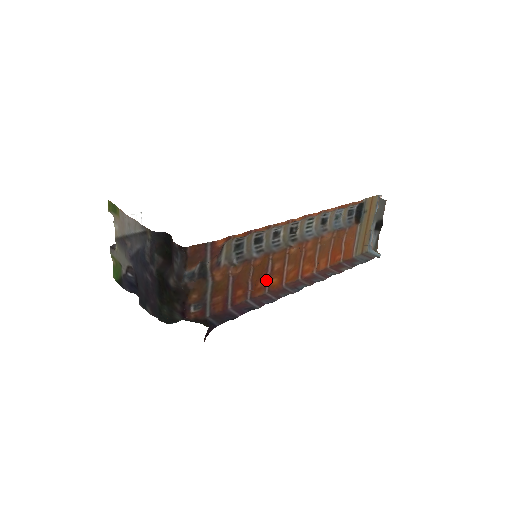
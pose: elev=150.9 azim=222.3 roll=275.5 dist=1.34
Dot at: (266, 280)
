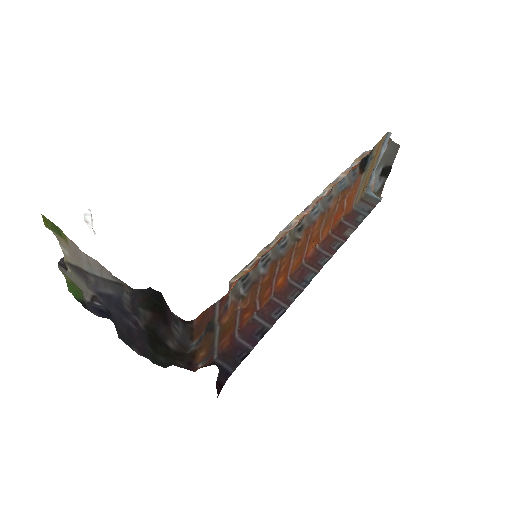
Dot at: (272, 285)
